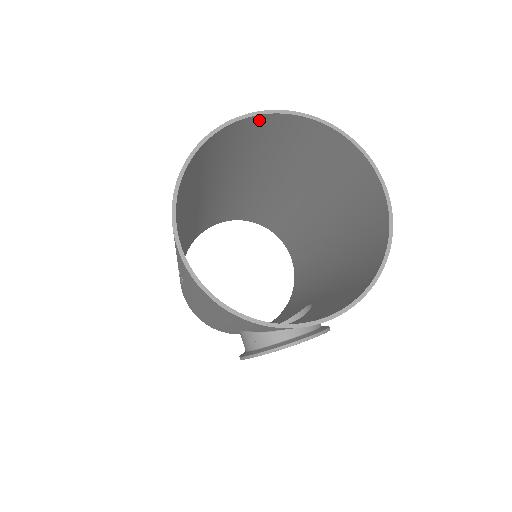
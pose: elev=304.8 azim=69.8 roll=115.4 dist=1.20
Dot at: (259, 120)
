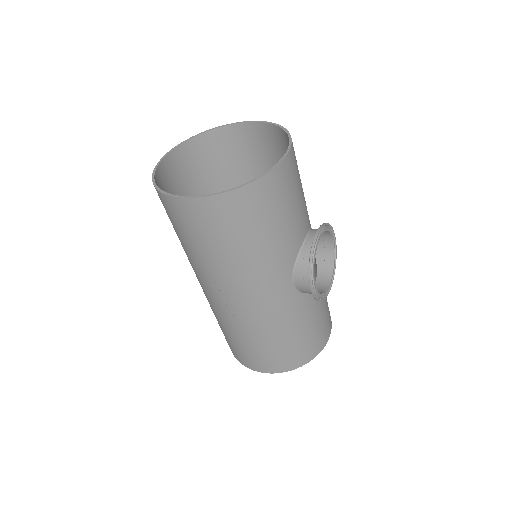
Dot at: (170, 160)
